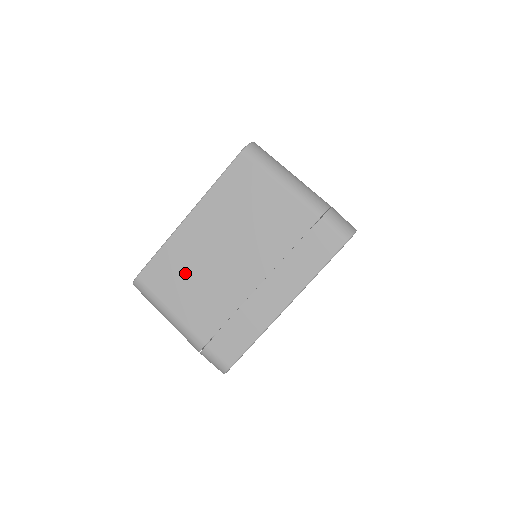
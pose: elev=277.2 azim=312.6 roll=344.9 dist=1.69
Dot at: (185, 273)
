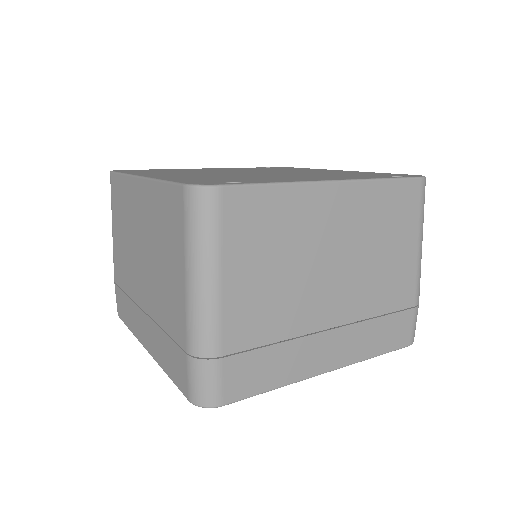
Dot at: (124, 219)
